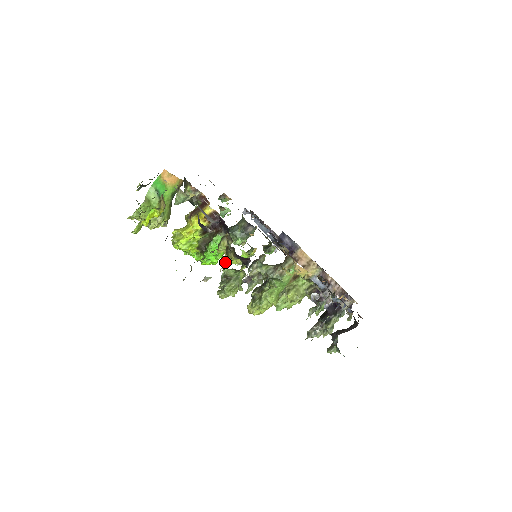
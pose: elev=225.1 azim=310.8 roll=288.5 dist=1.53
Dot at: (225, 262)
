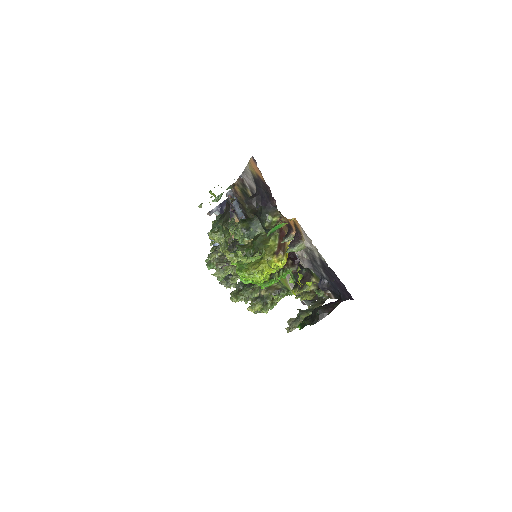
Dot at: occluded
